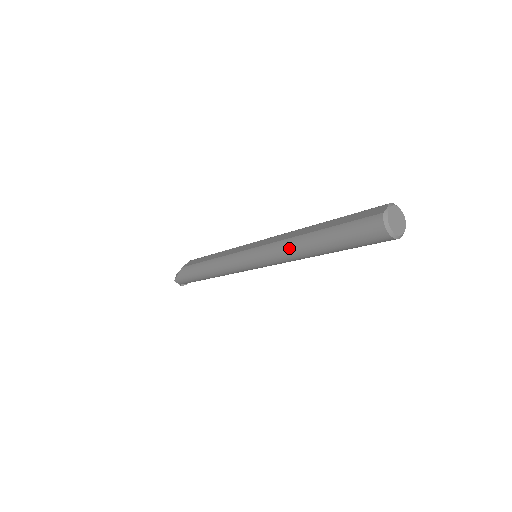
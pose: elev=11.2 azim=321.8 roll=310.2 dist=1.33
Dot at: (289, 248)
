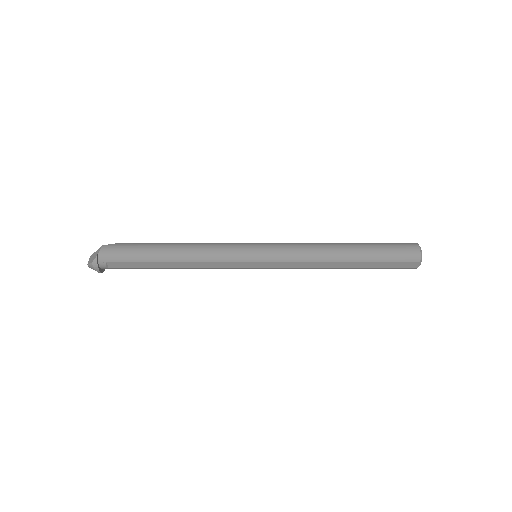
Dot at: (319, 243)
